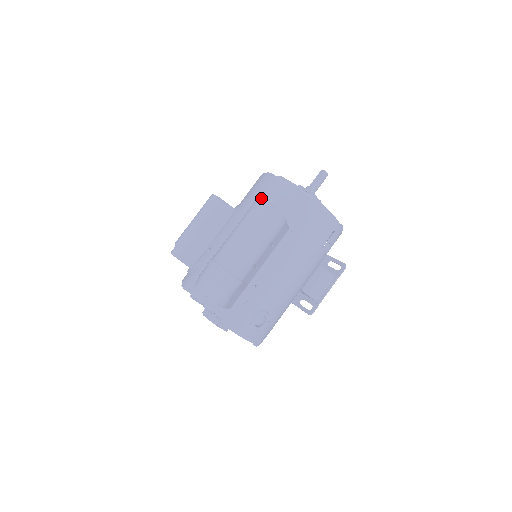
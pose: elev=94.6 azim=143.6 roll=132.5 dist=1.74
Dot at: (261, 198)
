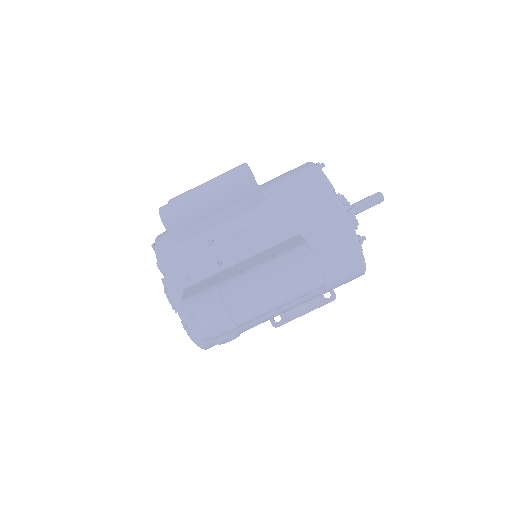
Dot at: (307, 220)
